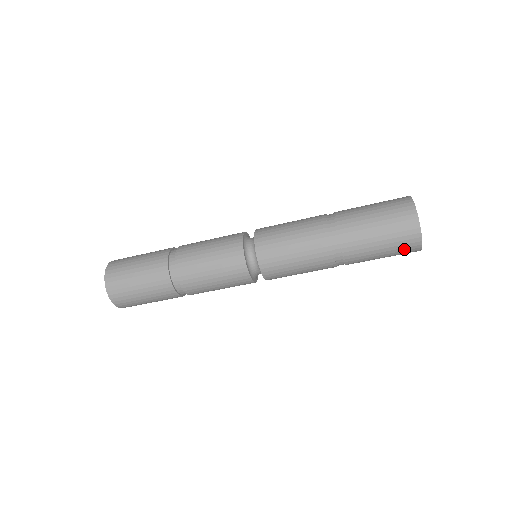
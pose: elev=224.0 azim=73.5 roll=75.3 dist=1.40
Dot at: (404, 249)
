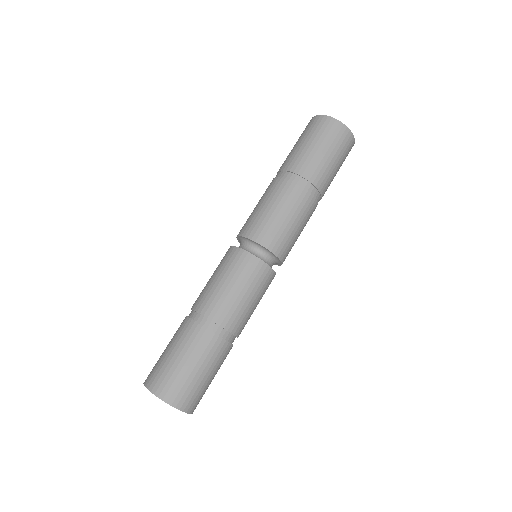
Dot at: (341, 141)
